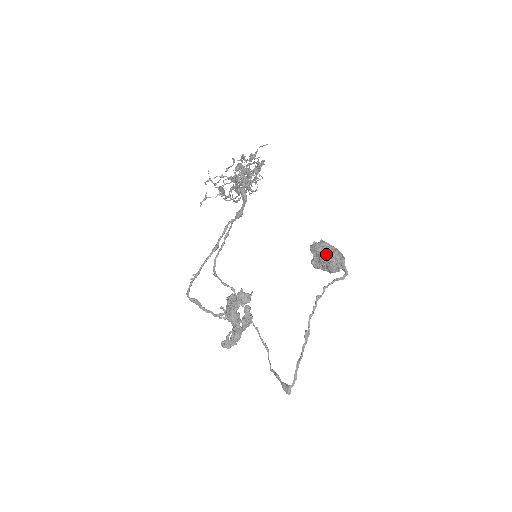
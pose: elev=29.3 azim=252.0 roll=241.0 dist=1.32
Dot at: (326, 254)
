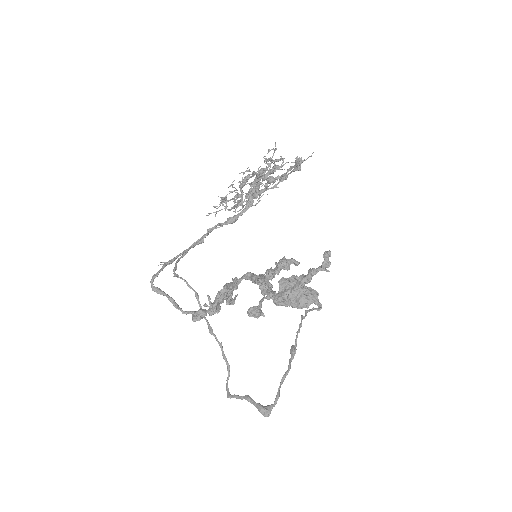
Dot at: occluded
